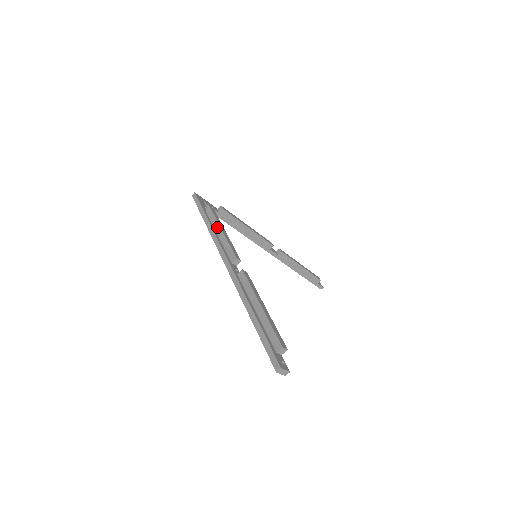
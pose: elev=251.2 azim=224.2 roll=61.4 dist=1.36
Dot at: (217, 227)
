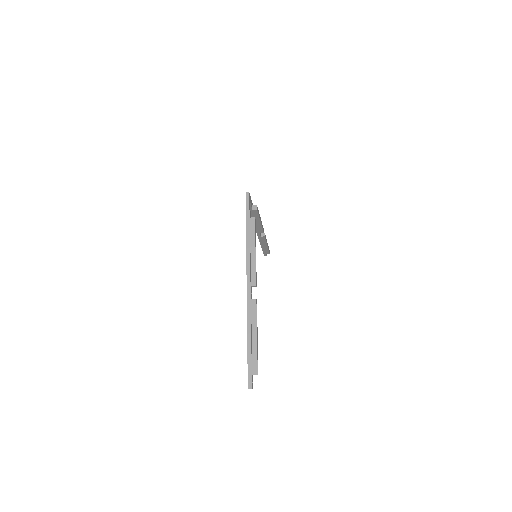
Dot at: (253, 244)
